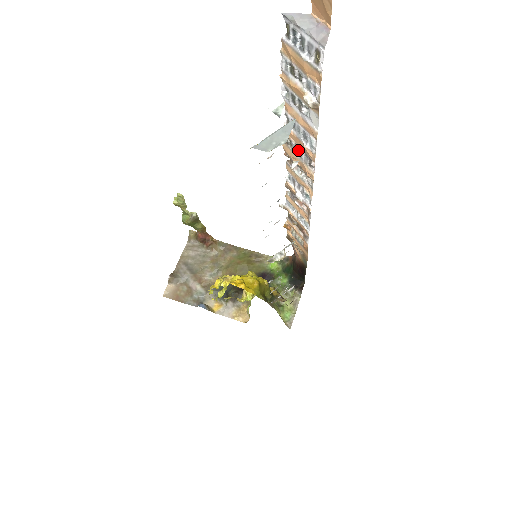
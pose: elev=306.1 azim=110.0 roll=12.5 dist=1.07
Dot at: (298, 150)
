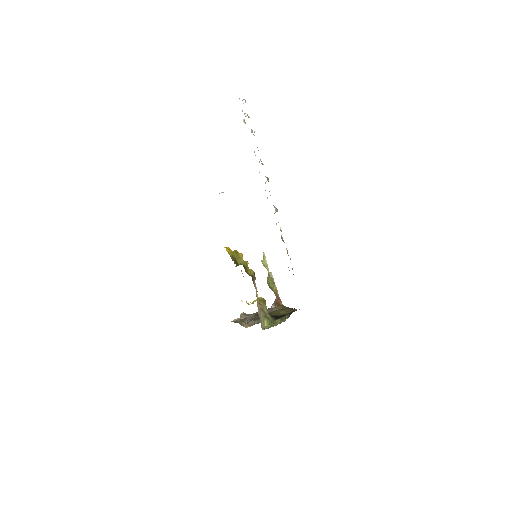
Dot at: occluded
